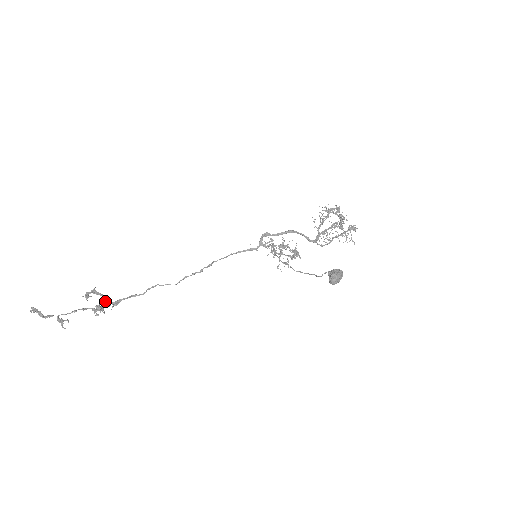
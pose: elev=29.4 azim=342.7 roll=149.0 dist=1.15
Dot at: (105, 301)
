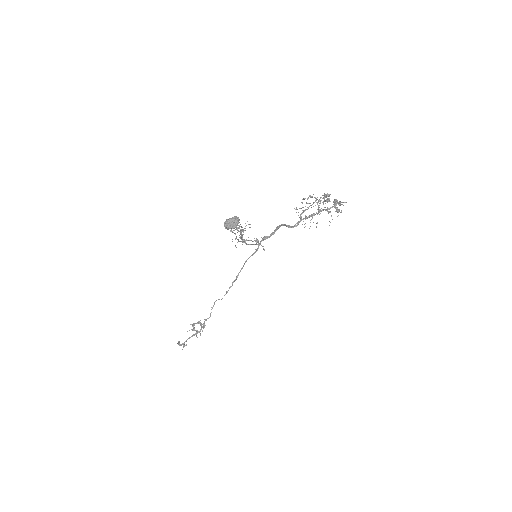
Dot at: (201, 327)
